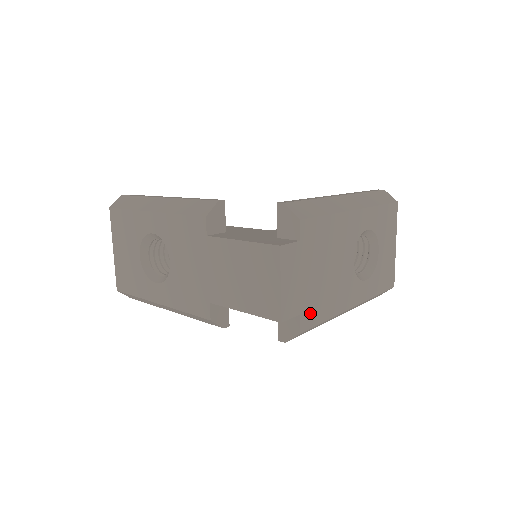
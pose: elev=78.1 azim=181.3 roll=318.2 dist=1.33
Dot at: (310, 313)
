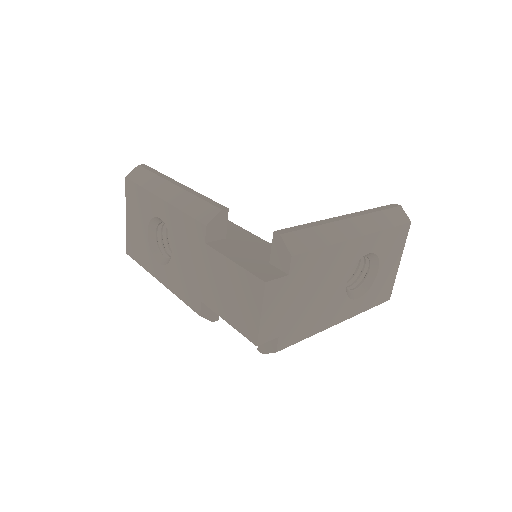
Dot at: (290, 334)
